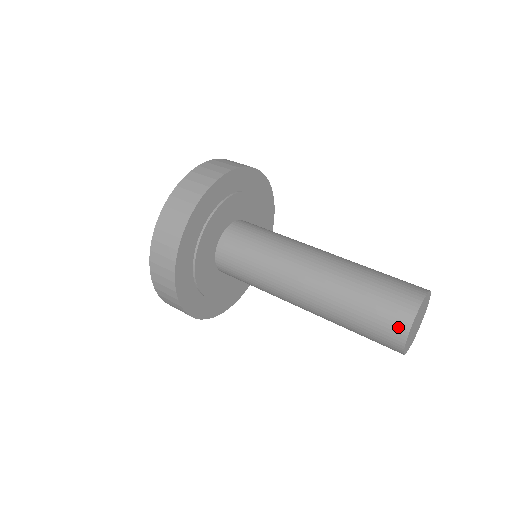
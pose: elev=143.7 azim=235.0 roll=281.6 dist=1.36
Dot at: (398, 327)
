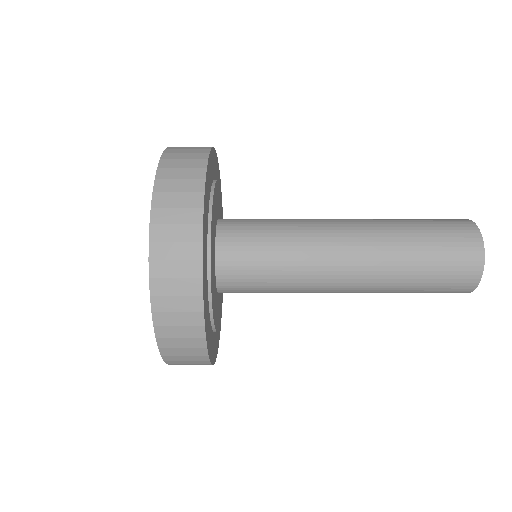
Dot at: (471, 270)
